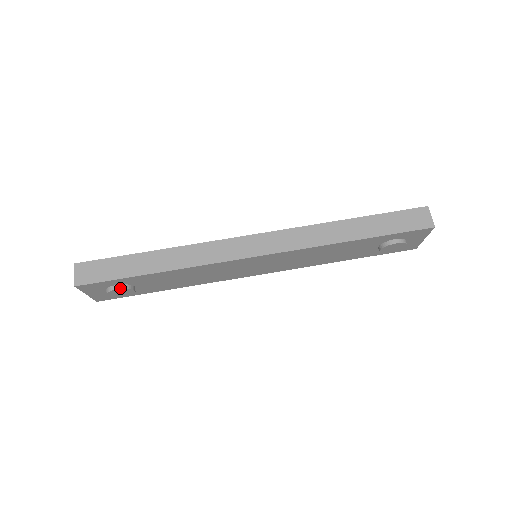
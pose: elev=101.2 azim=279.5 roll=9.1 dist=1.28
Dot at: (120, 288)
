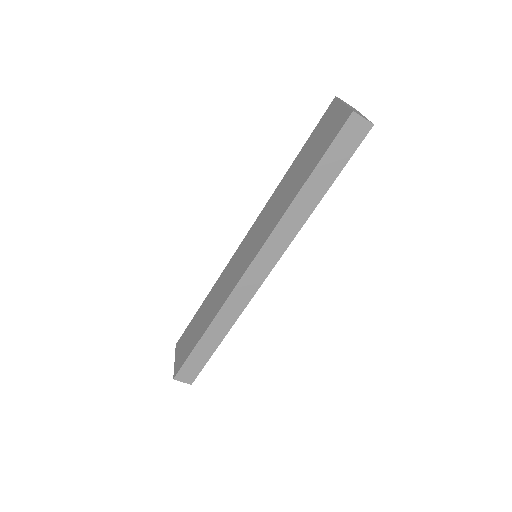
Dot at: occluded
